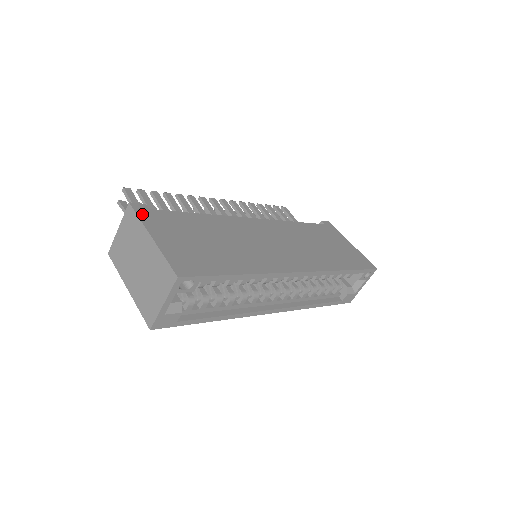
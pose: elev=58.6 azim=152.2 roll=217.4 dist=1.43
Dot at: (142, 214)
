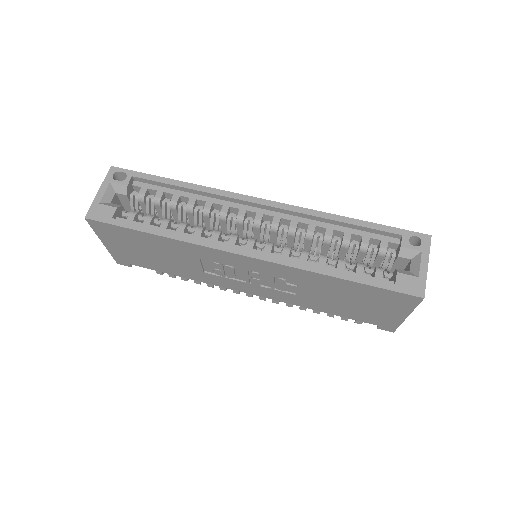
Dot at: occluded
